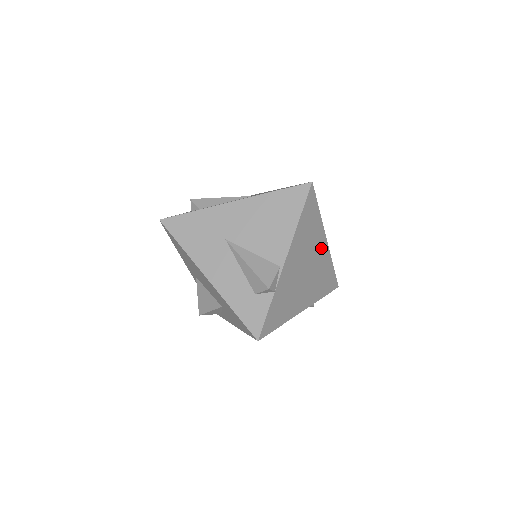
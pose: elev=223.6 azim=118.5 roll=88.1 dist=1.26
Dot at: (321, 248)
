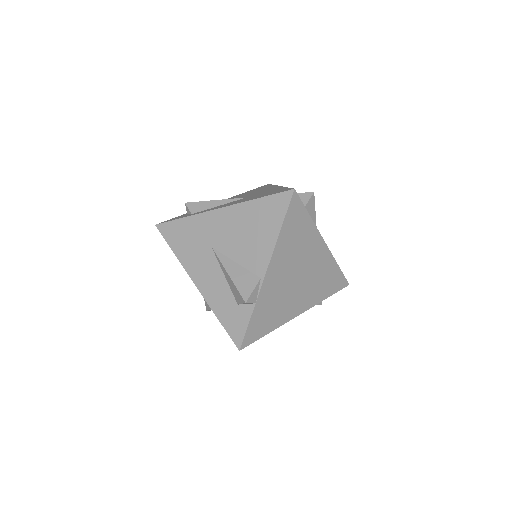
Dot at: (318, 251)
